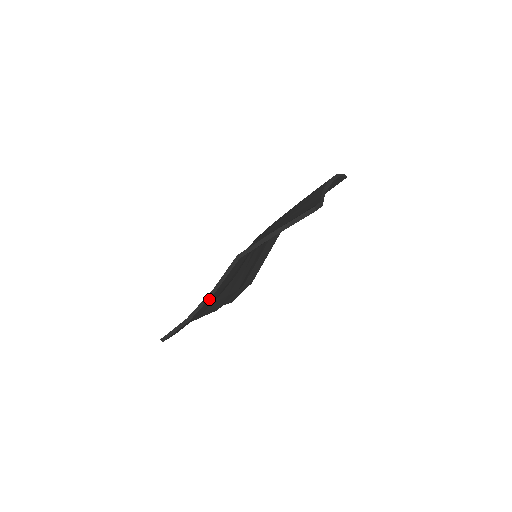
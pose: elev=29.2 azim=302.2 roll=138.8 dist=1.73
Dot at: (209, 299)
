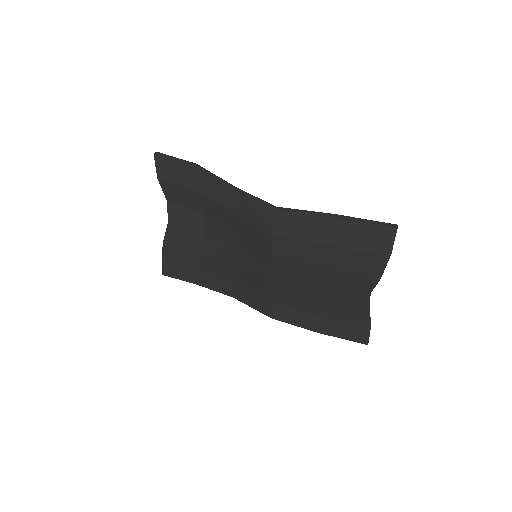
Dot at: (225, 291)
